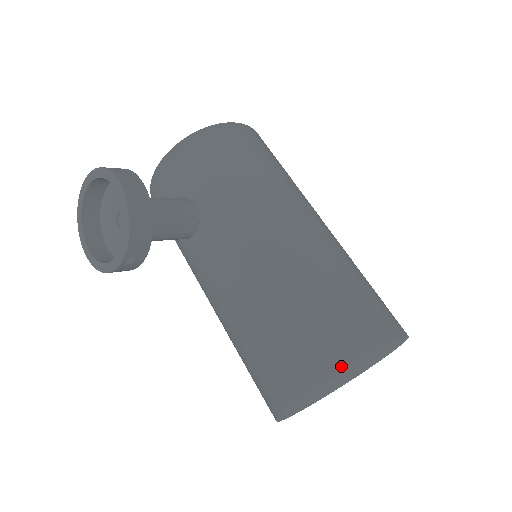
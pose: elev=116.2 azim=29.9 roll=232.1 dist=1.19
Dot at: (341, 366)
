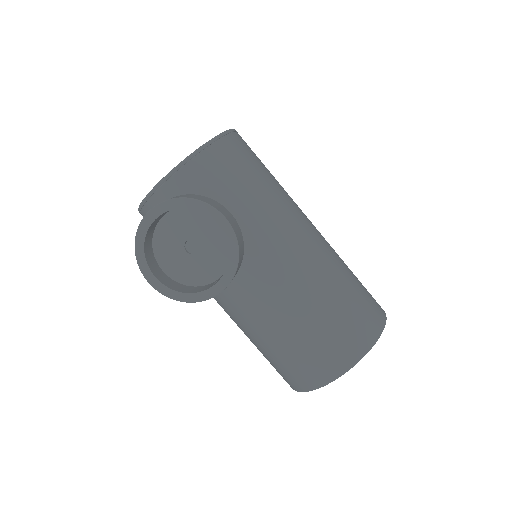
Dot at: (371, 343)
